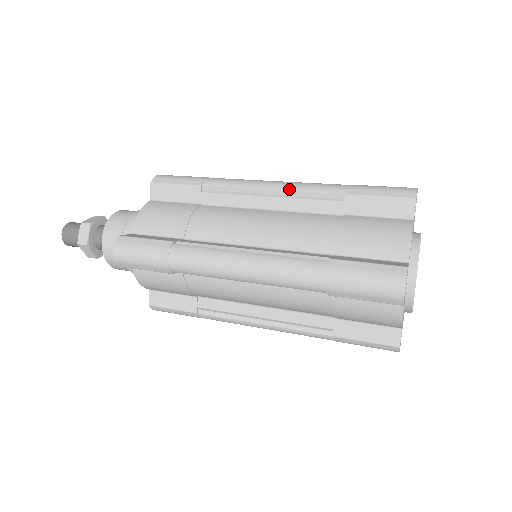
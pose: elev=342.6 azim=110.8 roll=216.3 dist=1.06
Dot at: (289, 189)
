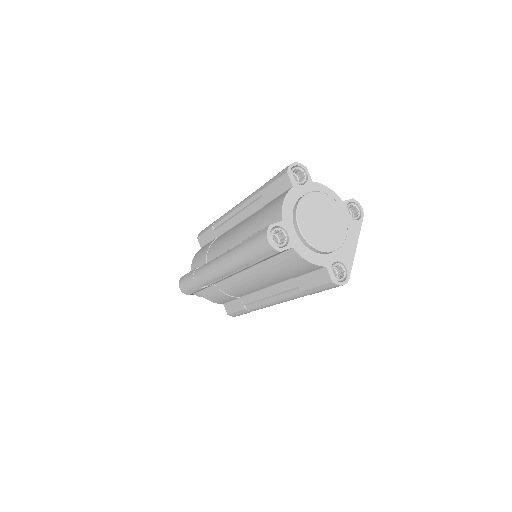
Dot at: (241, 205)
